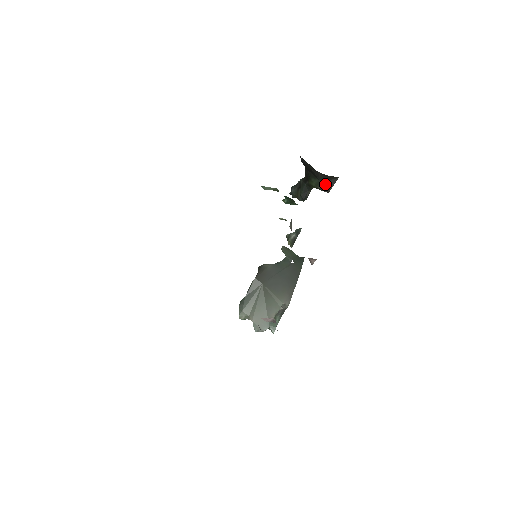
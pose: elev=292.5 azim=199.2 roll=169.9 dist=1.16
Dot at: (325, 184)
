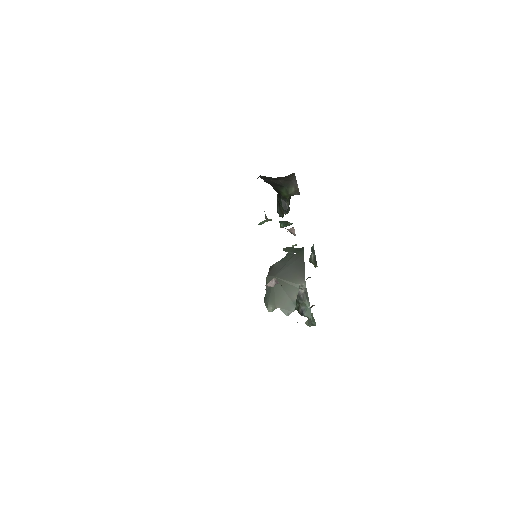
Dot at: (291, 188)
